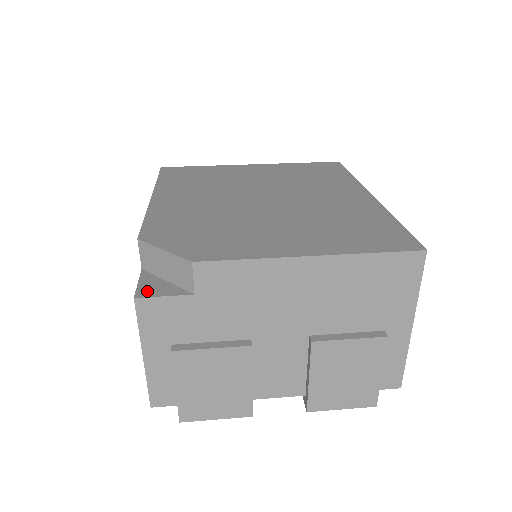
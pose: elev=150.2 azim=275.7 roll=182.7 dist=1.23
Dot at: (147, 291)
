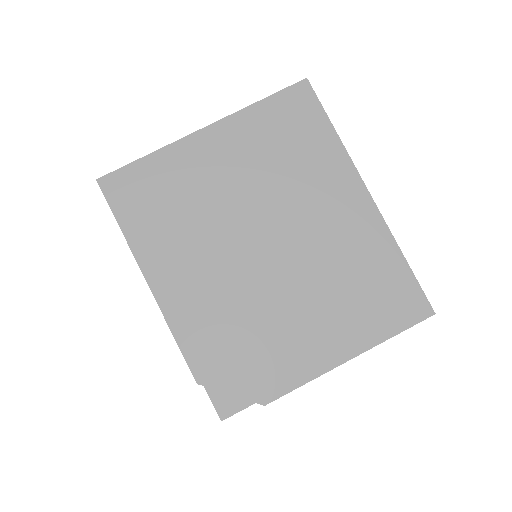
Dot at: (225, 409)
